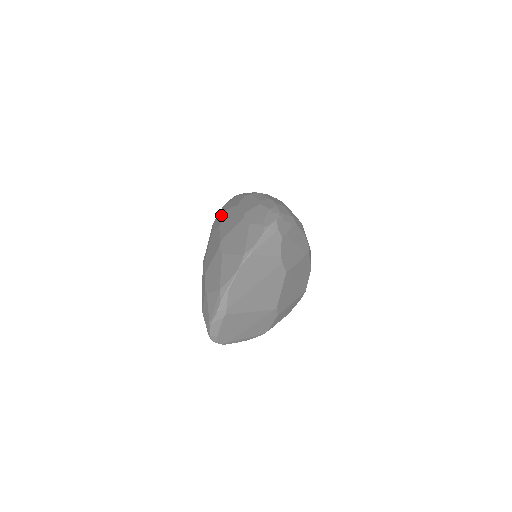
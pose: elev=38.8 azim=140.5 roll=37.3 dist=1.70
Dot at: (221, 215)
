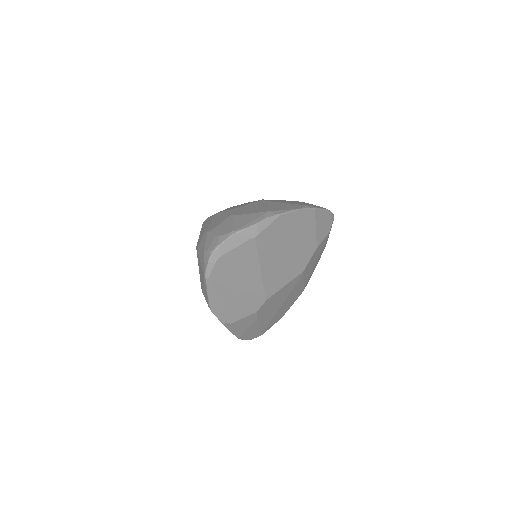
Dot at: occluded
